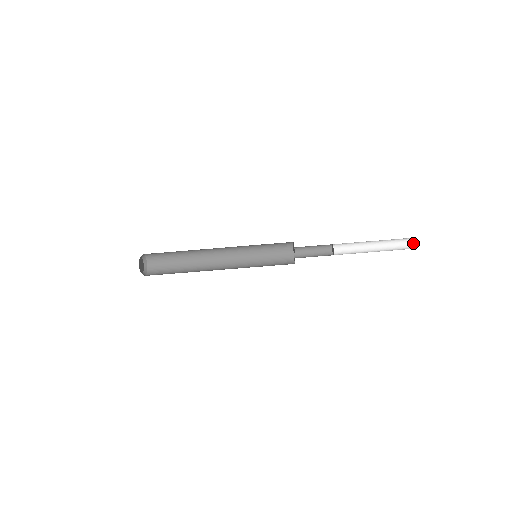
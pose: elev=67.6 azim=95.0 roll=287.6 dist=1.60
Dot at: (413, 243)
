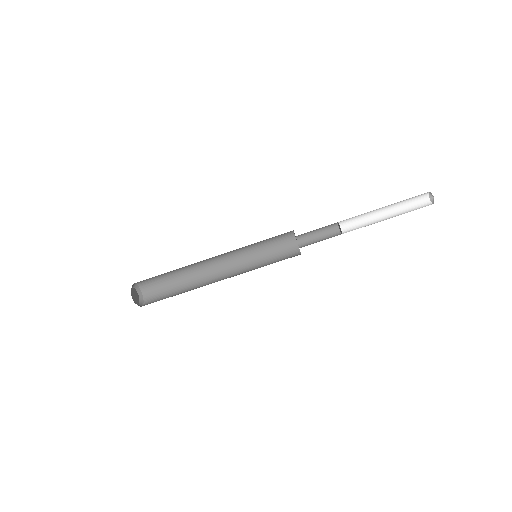
Dot at: (430, 199)
